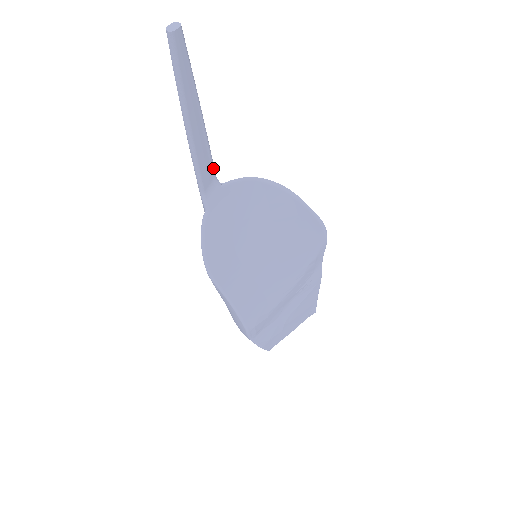
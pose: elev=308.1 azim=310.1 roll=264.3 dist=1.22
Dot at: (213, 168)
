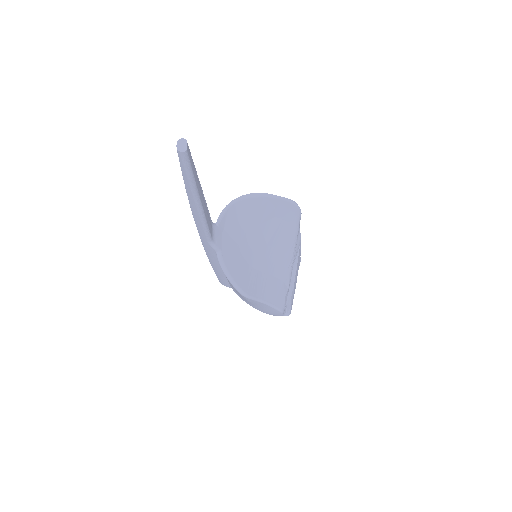
Dot at: (210, 218)
